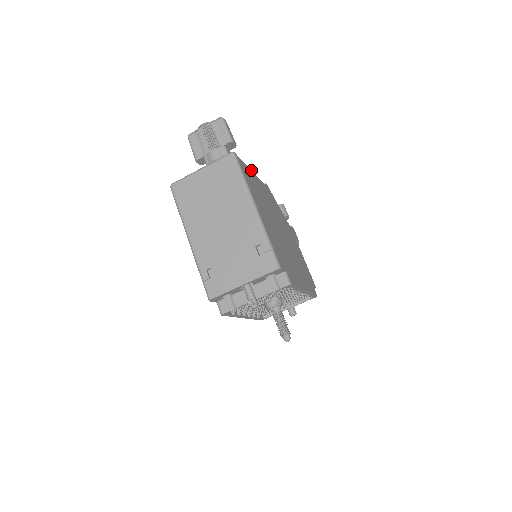
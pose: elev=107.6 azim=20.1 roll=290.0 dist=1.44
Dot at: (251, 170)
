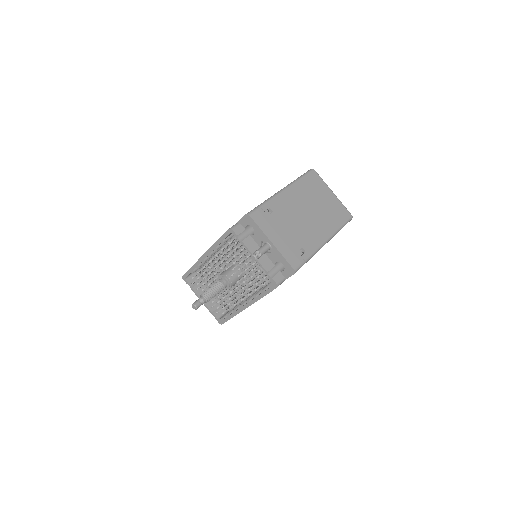
Dot at: occluded
